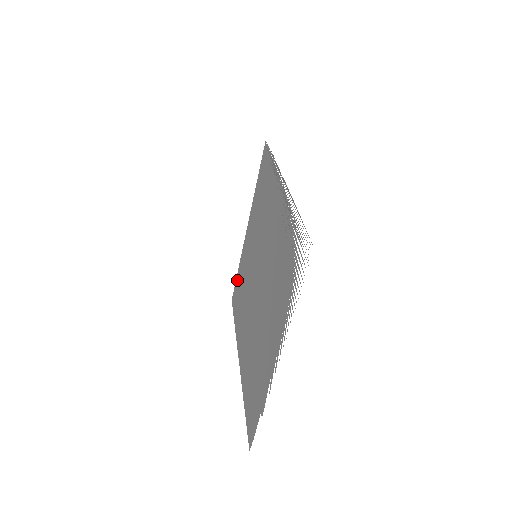
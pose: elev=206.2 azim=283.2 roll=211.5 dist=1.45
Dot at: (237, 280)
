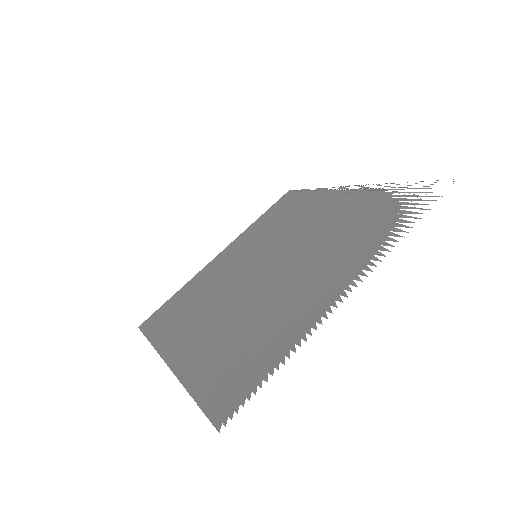
Dot at: (171, 301)
